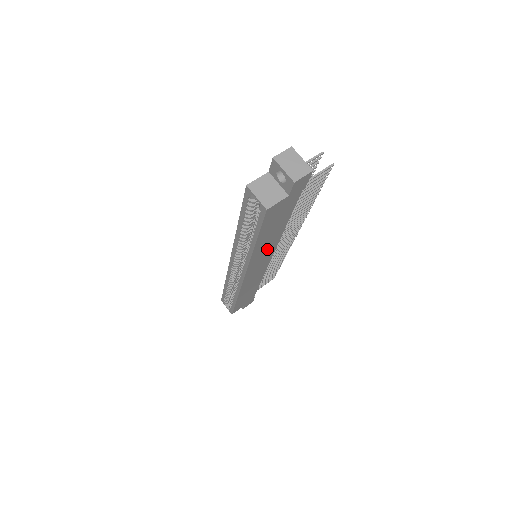
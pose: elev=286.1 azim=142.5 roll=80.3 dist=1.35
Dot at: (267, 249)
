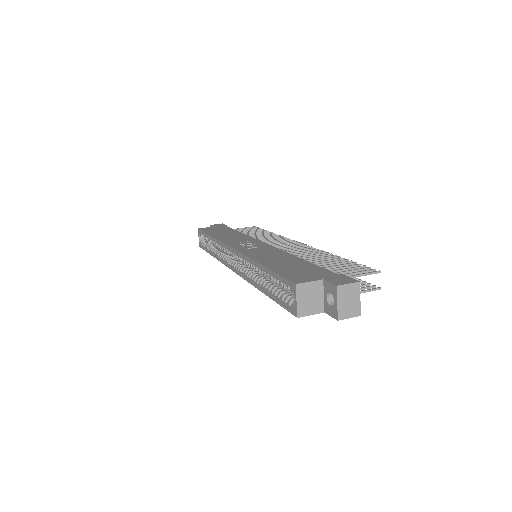
Dot at: occluded
